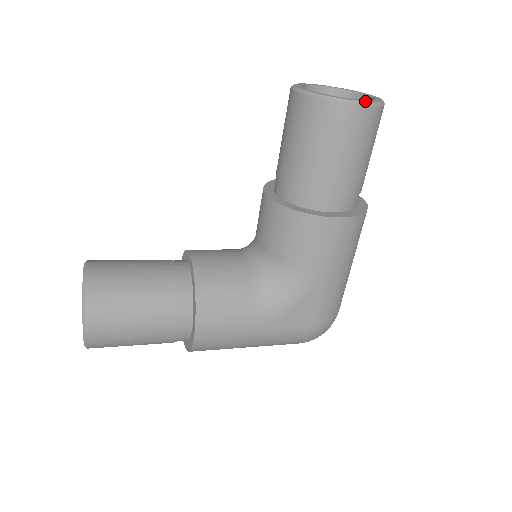
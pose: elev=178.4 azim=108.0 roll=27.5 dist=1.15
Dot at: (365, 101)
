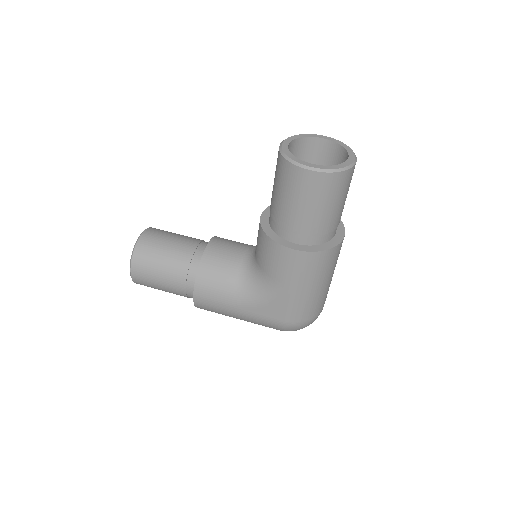
Dot at: (319, 168)
